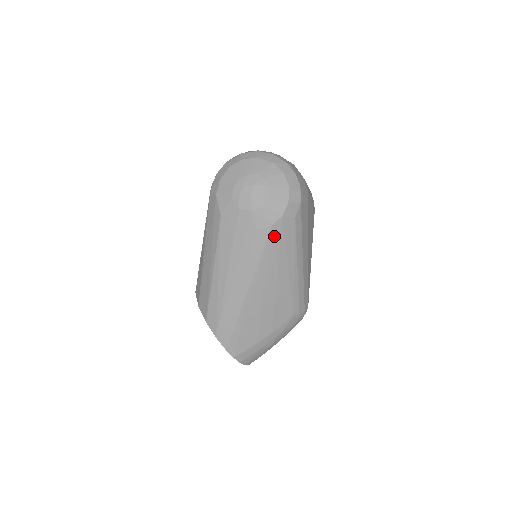
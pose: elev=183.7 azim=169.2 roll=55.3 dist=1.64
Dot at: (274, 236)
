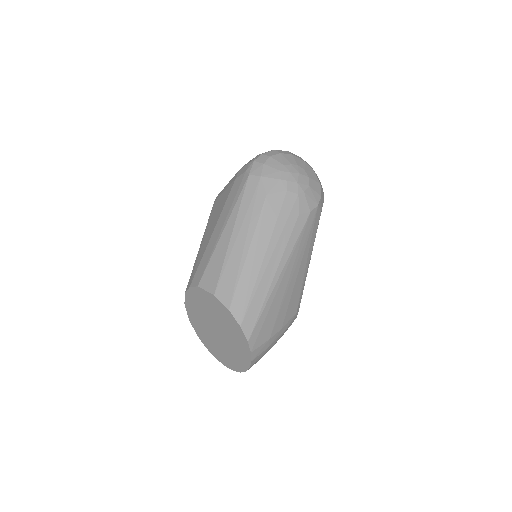
Dot at: (309, 223)
